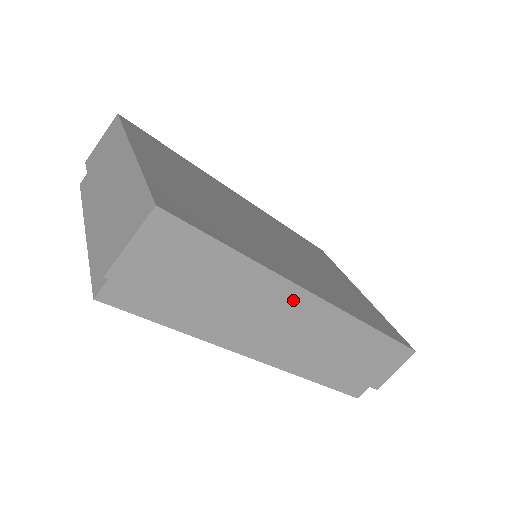
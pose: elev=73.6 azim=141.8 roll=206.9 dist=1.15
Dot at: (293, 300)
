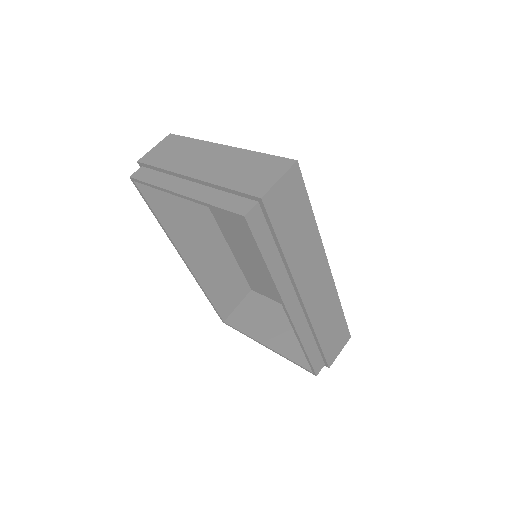
Dot at: (320, 263)
